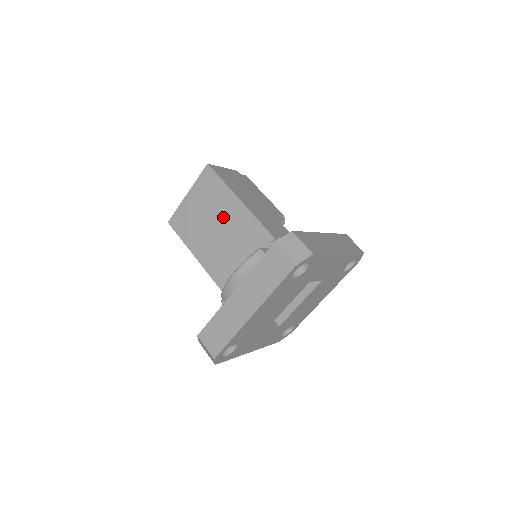
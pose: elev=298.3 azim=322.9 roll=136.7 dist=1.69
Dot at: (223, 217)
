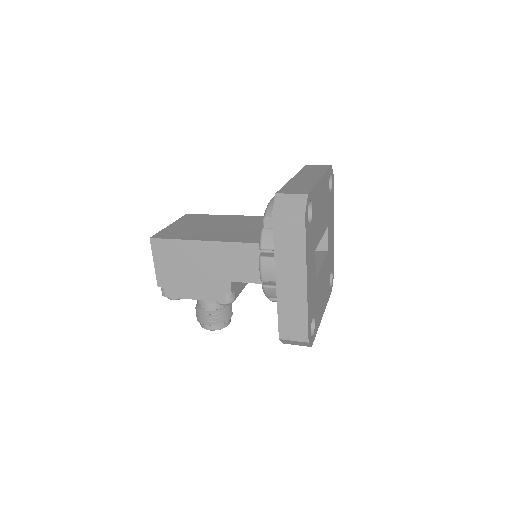
Dot at: (221, 222)
